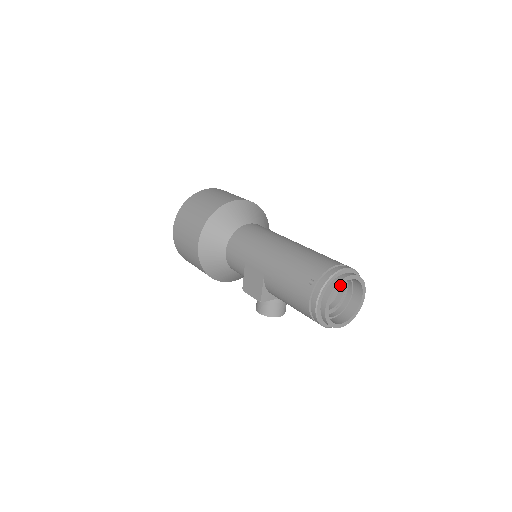
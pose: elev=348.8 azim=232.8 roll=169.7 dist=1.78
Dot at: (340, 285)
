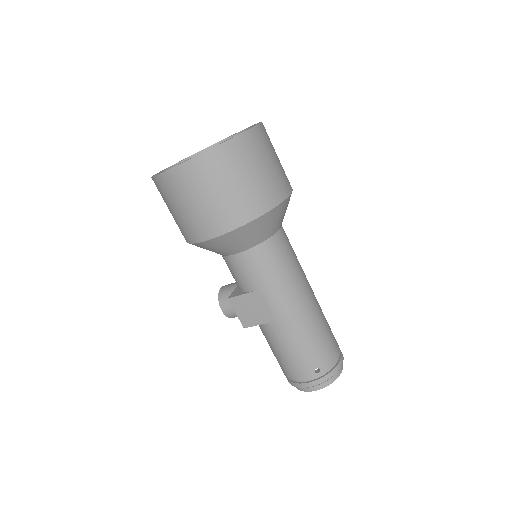
Dot at: occluded
